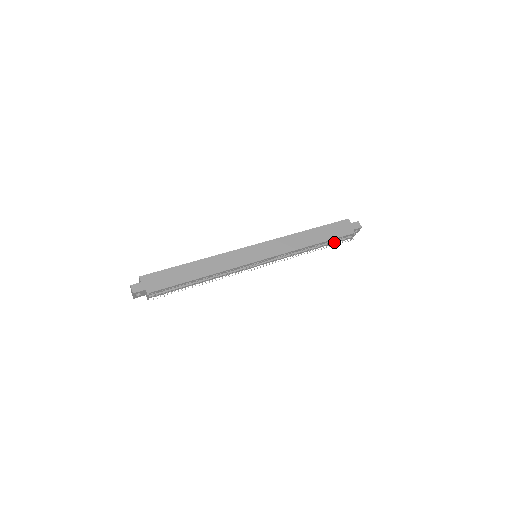
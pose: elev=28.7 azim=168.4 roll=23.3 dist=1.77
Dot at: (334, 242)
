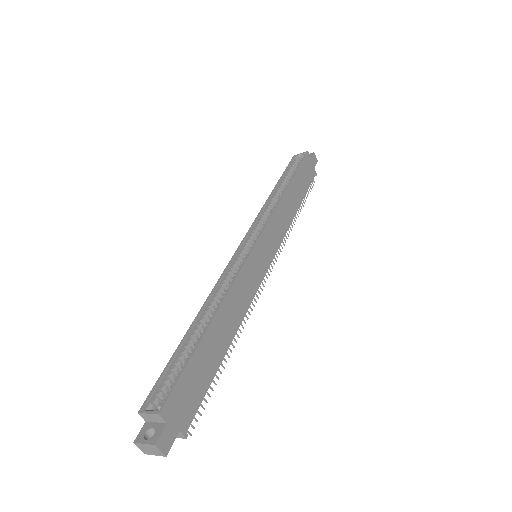
Dot at: occluded
